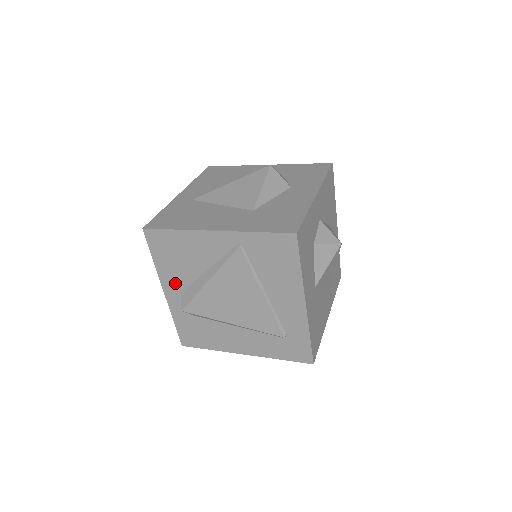
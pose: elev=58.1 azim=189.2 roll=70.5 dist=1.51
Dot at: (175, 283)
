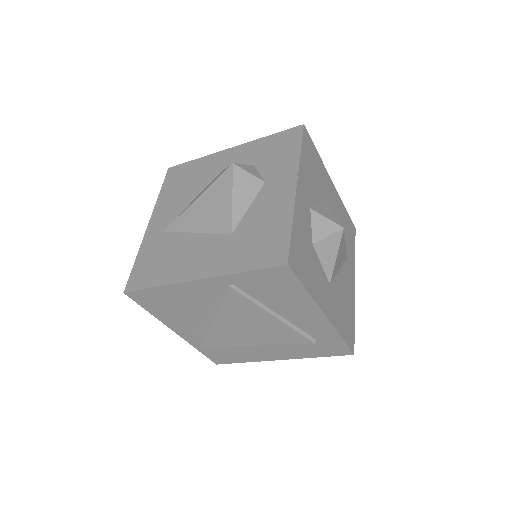
Dot at: (182, 325)
